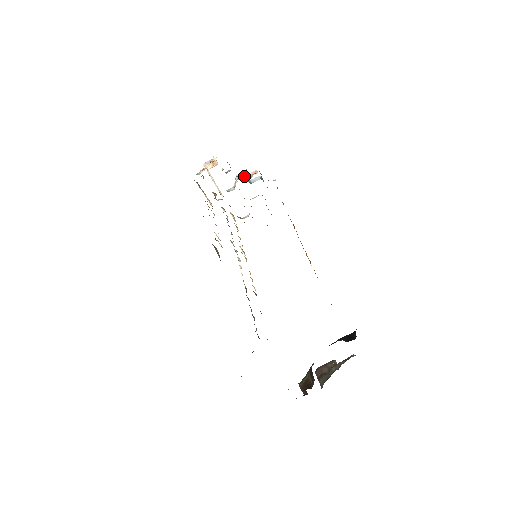
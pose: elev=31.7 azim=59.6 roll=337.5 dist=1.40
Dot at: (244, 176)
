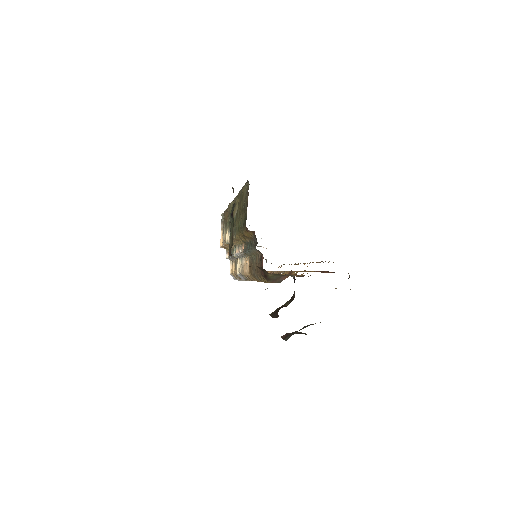
Dot at: occluded
